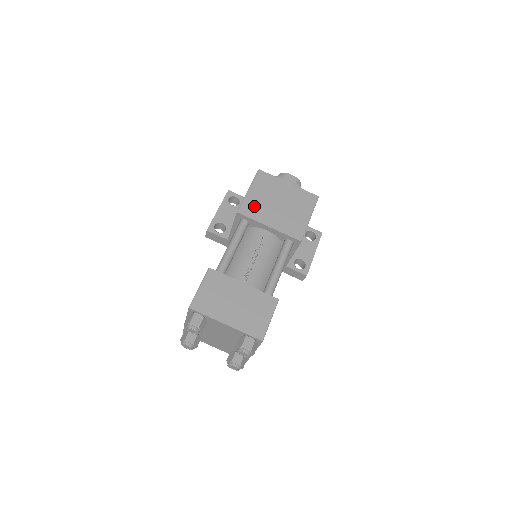
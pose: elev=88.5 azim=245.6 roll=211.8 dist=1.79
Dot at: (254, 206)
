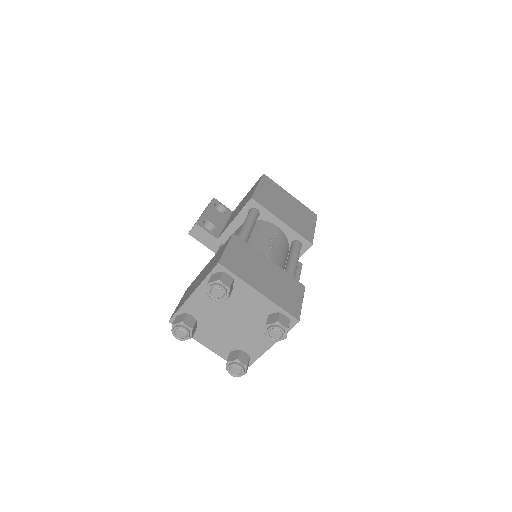
Dot at: (266, 199)
